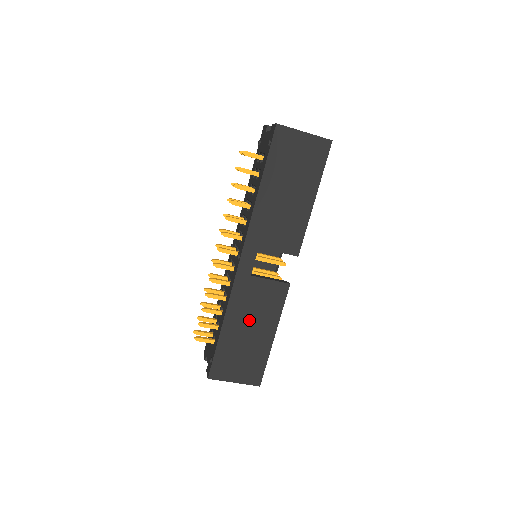
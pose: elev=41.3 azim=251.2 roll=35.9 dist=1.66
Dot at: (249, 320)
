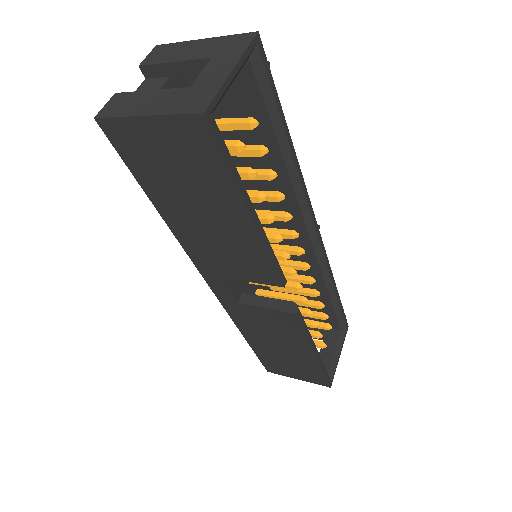
Dot at: (271, 339)
